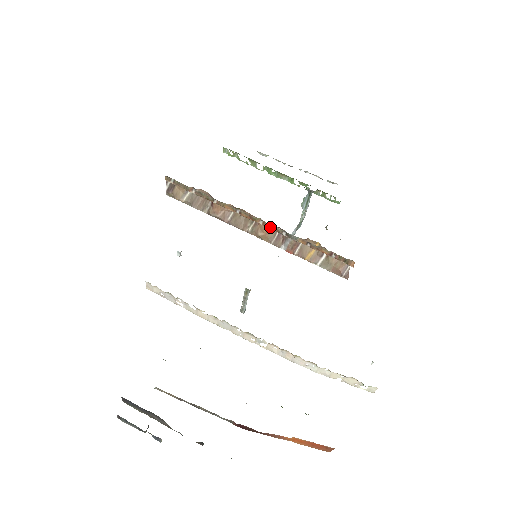
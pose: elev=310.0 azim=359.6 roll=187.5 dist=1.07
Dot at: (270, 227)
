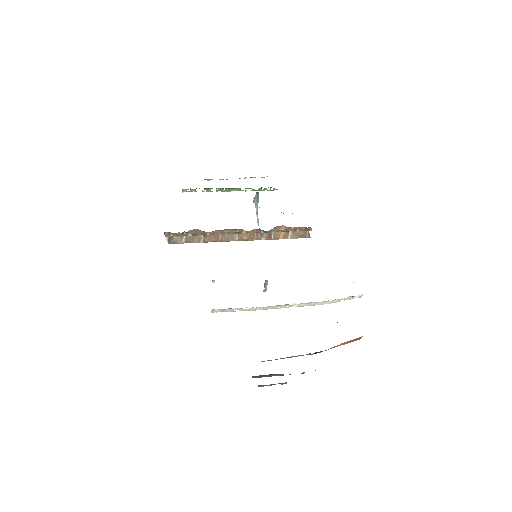
Dot at: (251, 232)
